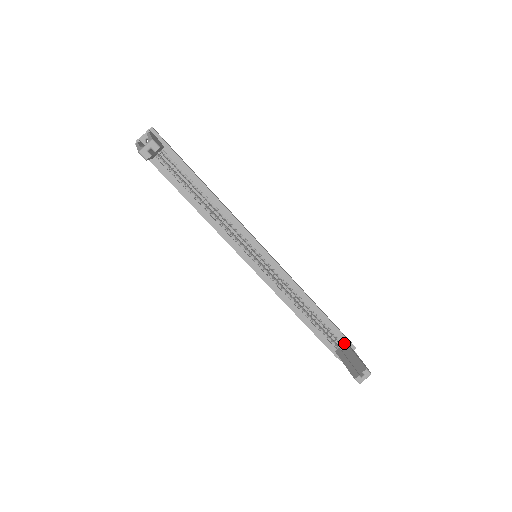
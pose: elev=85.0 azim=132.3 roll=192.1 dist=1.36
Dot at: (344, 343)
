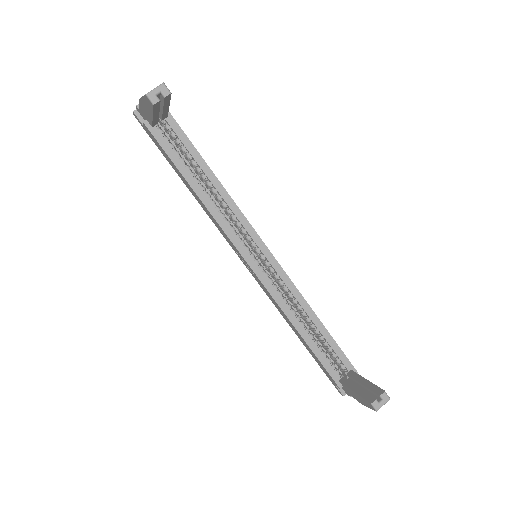
Dot at: (350, 371)
